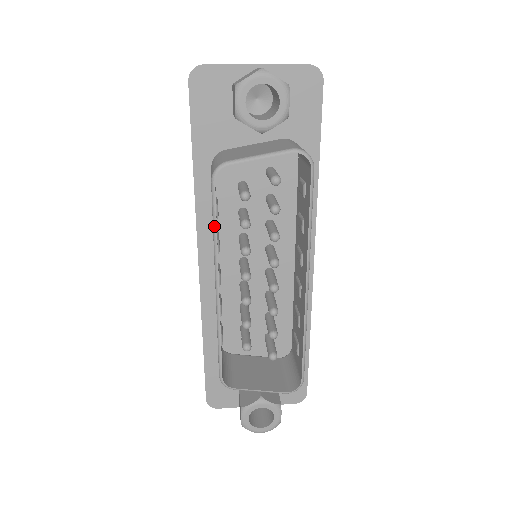
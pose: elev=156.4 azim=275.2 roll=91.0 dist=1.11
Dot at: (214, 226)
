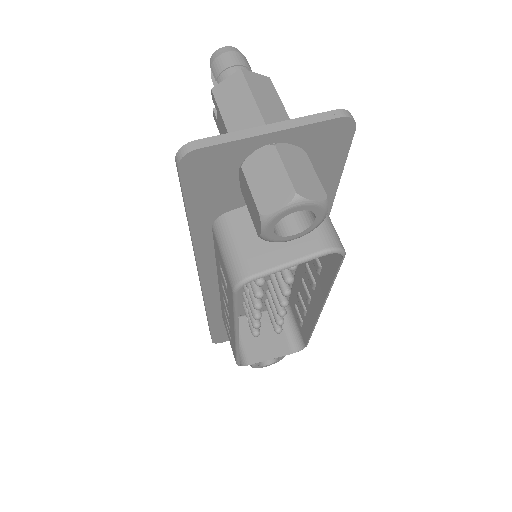
Dot at: (235, 312)
